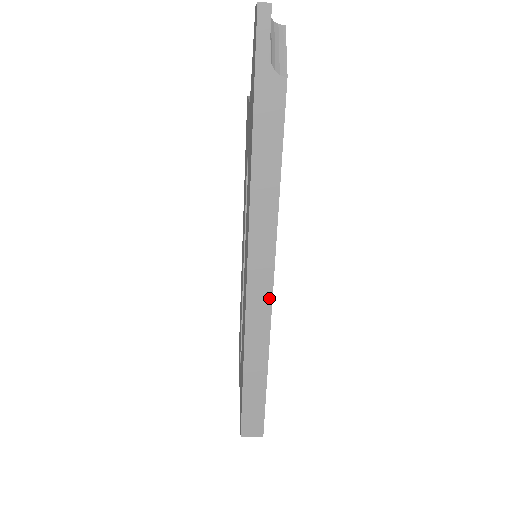
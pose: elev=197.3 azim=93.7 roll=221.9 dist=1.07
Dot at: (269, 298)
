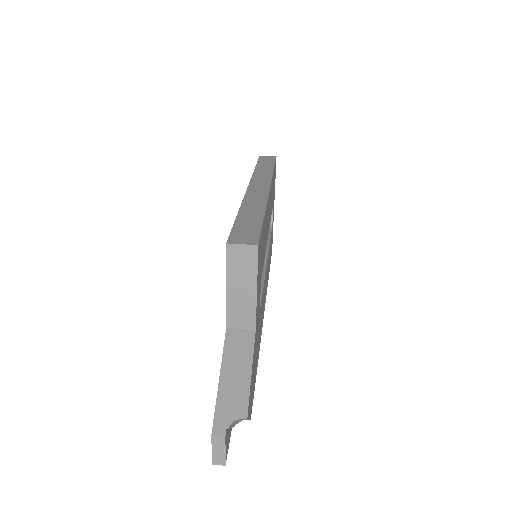
Dot at: occluded
